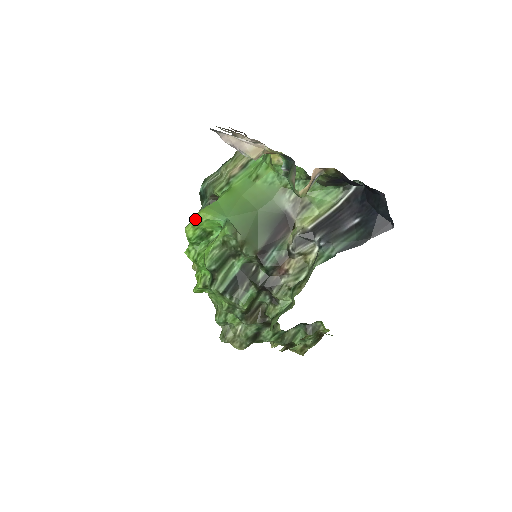
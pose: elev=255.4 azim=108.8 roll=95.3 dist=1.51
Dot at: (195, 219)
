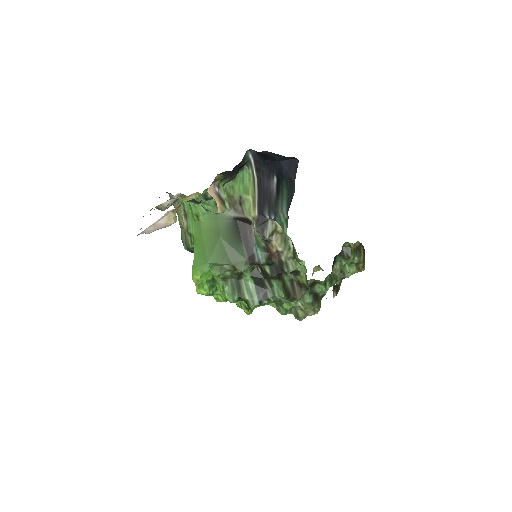
Dot at: occluded
